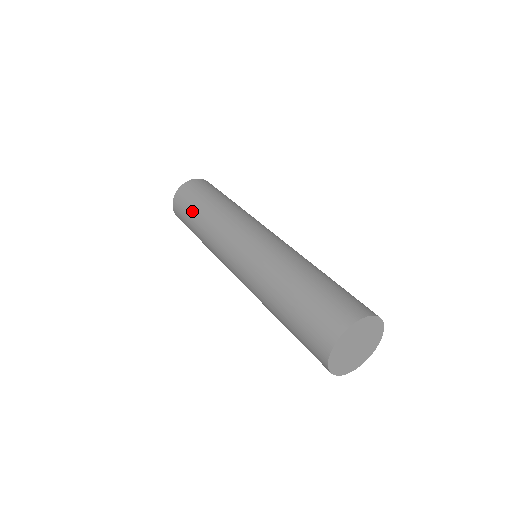
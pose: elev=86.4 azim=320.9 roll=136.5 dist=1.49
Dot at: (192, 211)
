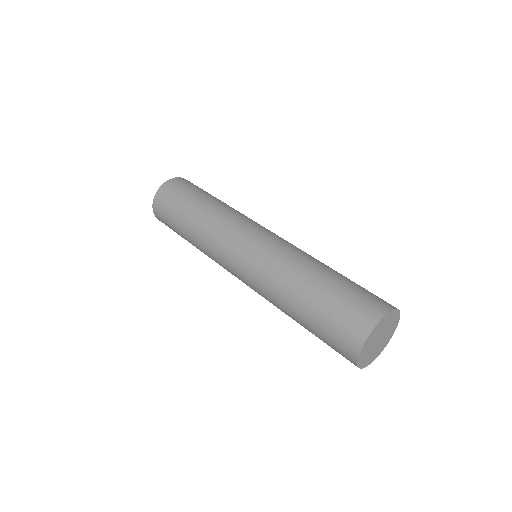
Dot at: (180, 235)
